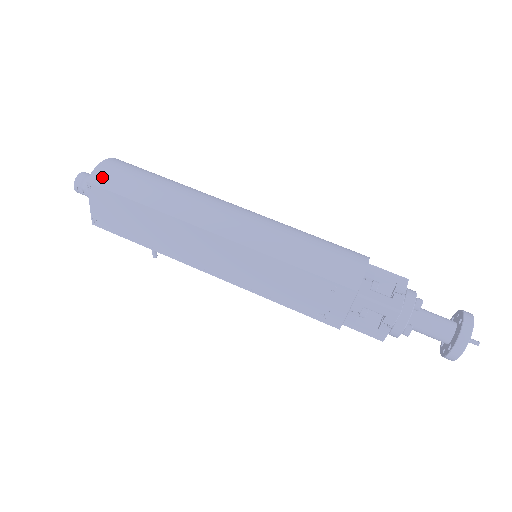
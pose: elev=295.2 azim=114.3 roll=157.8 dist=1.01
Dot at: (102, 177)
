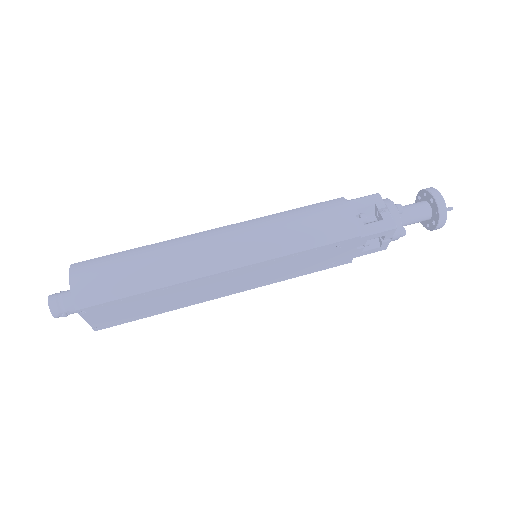
Dot at: (86, 296)
